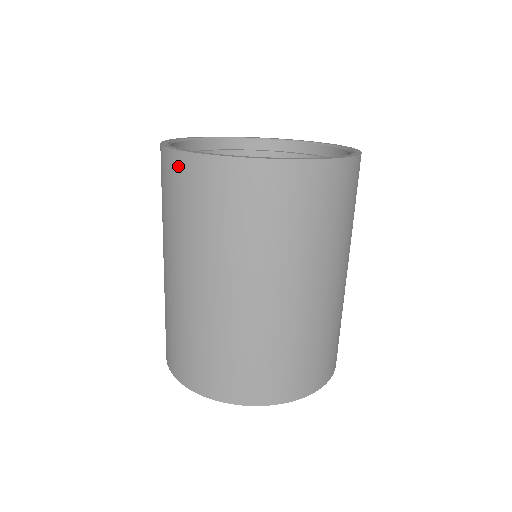
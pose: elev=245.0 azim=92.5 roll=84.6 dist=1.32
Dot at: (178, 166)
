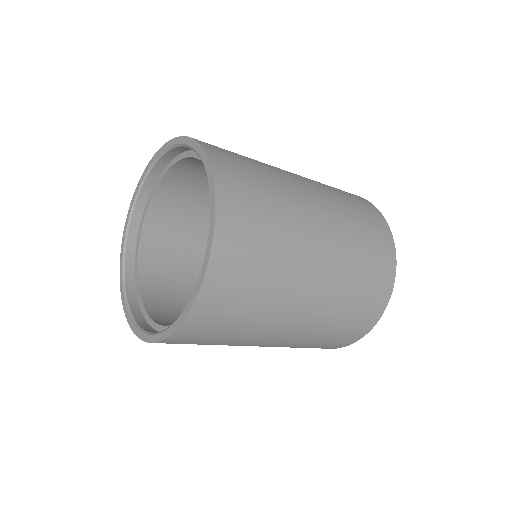
Dot at: occluded
